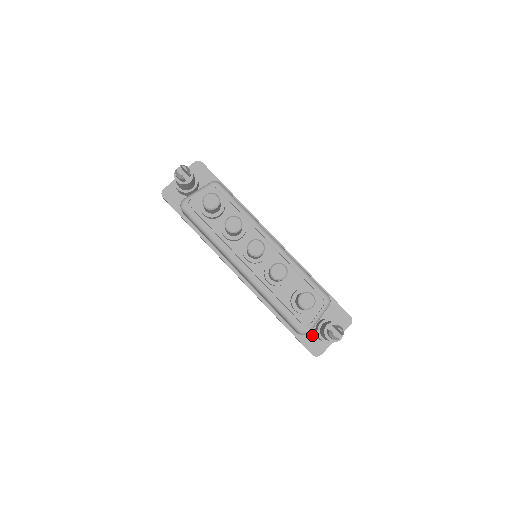
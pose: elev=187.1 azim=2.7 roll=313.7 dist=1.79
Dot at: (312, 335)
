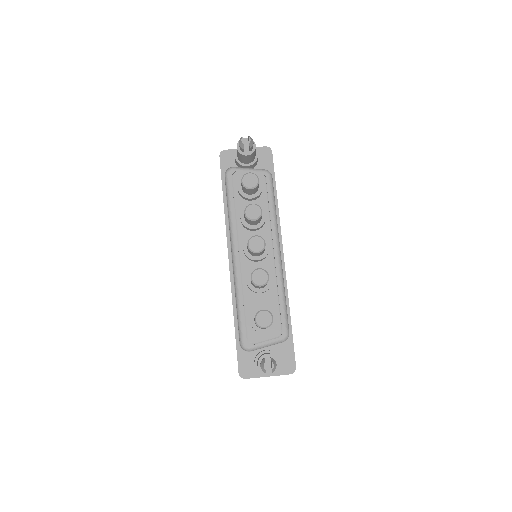
Dot at: (251, 356)
